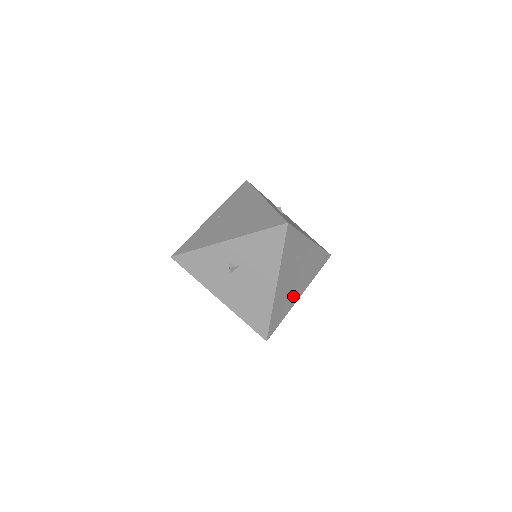
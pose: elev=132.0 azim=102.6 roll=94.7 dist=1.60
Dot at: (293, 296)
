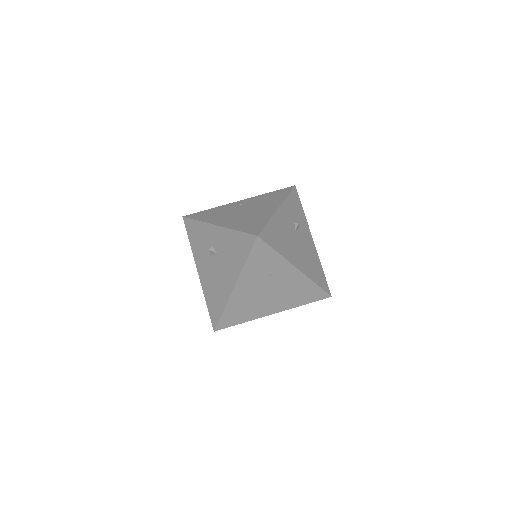
Dot at: (261, 309)
